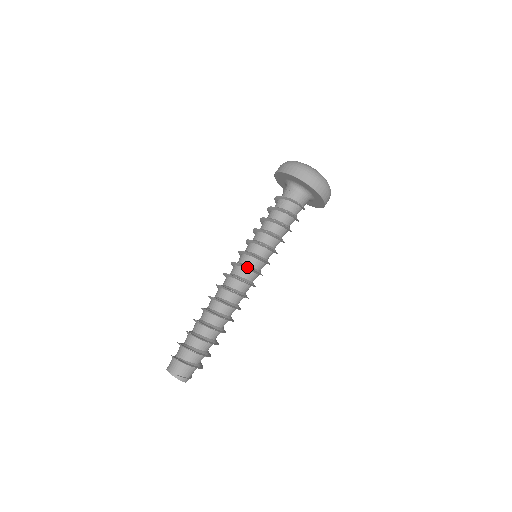
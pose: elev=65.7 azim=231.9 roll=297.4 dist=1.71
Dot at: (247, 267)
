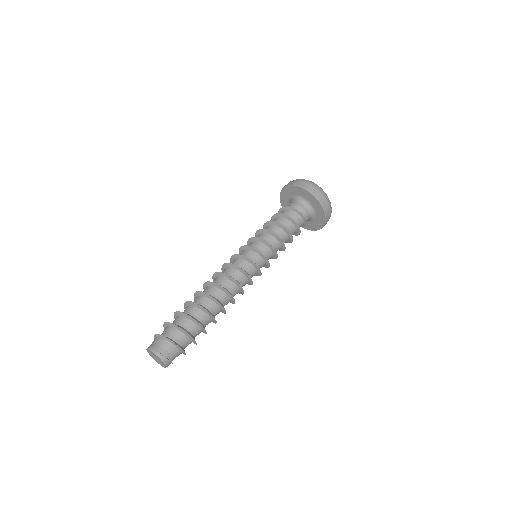
Dot at: (248, 258)
